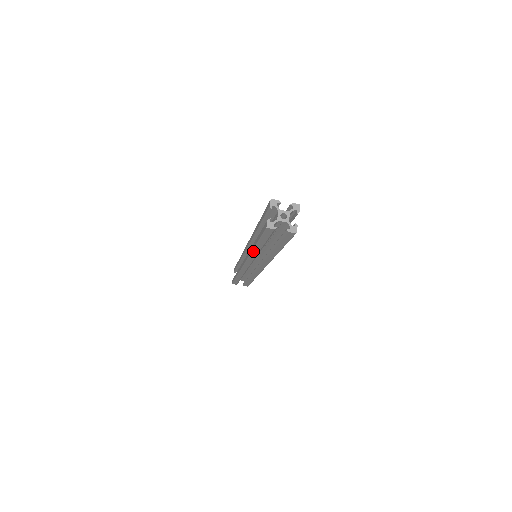
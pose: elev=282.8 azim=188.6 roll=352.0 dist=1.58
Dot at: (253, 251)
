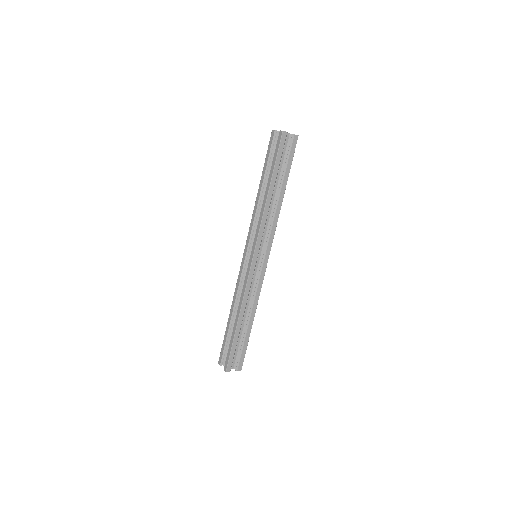
Dot at: (266, 202)
